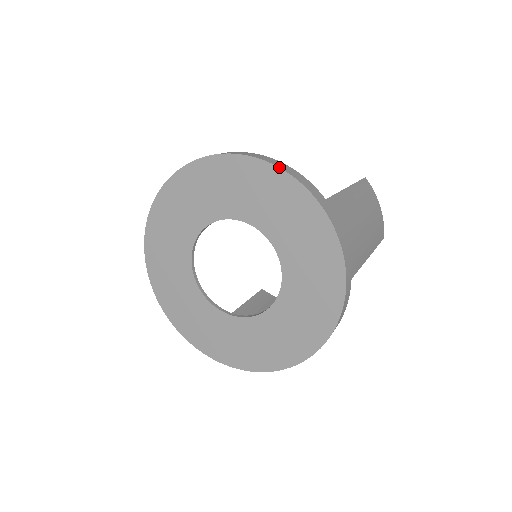
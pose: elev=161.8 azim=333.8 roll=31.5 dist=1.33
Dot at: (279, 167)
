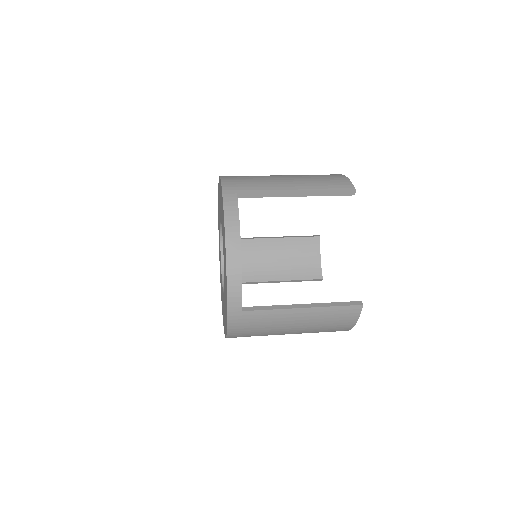
Dot at: (227, 277)
